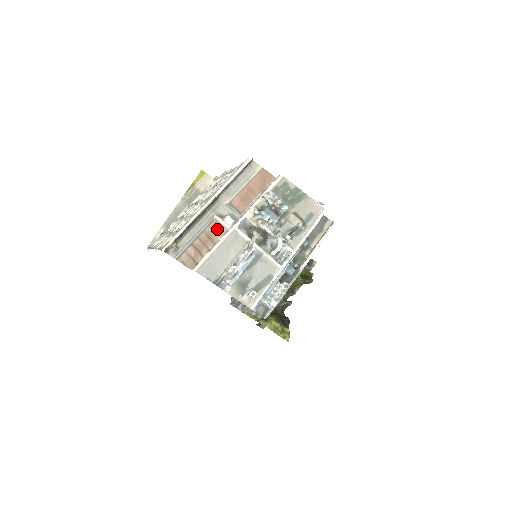
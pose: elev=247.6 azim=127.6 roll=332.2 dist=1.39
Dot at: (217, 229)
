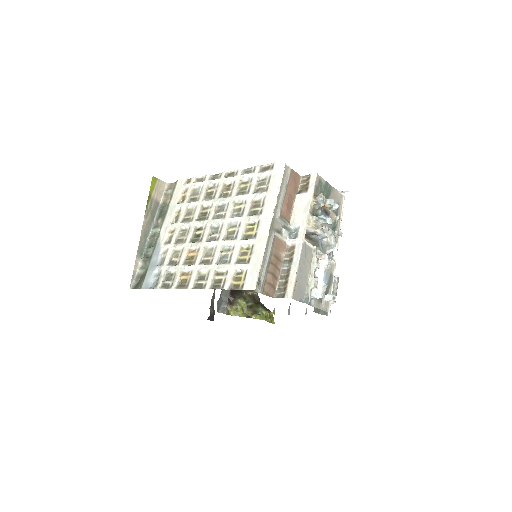
Dot at: (279, 246)
